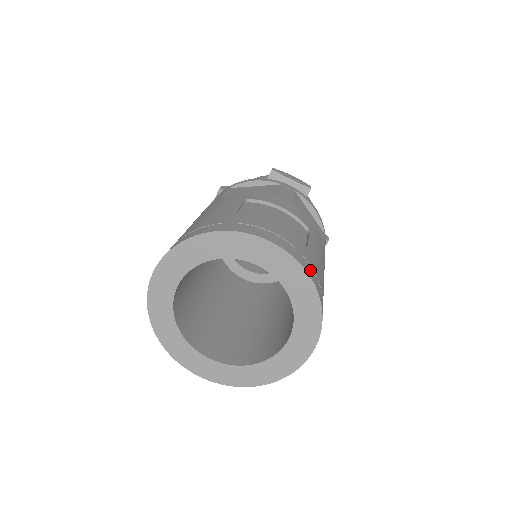
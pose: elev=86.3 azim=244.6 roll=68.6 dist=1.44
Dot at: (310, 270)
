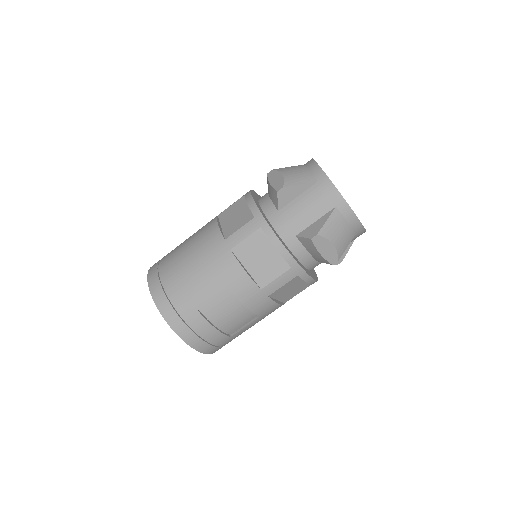
Dot at: (215, 350)
